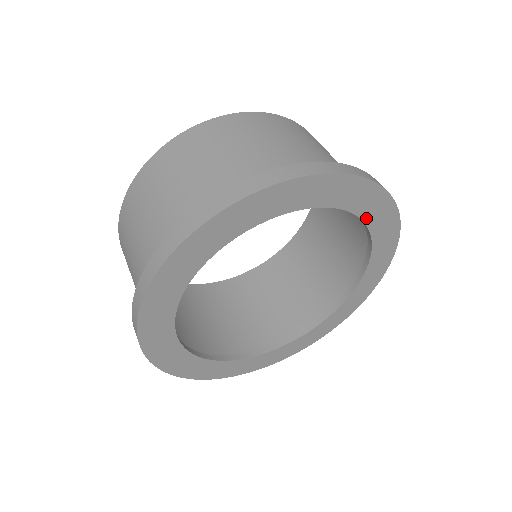
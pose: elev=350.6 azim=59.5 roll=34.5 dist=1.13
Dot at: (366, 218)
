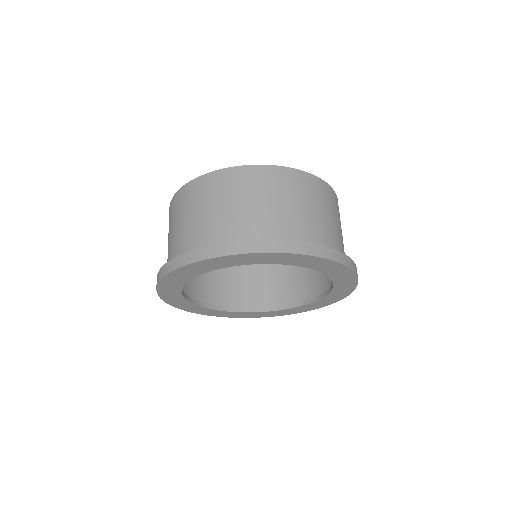
Dot at: (317, 269)
